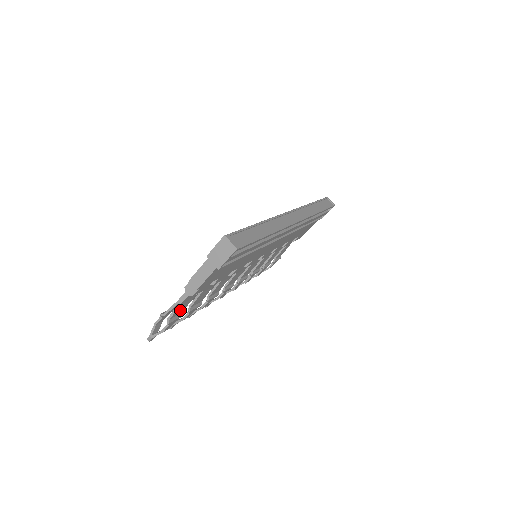
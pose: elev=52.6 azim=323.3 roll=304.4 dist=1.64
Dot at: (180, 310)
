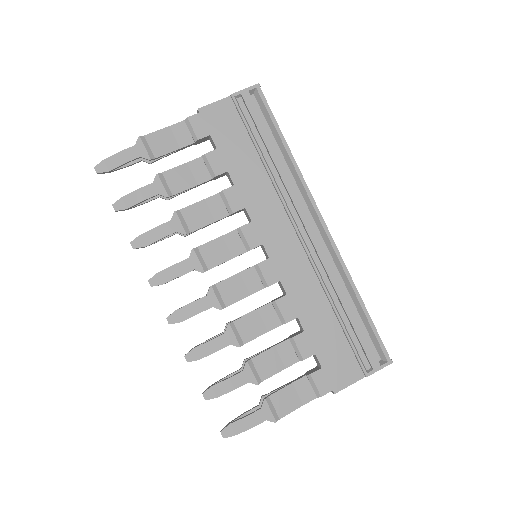
Dot at: (159, 145)
